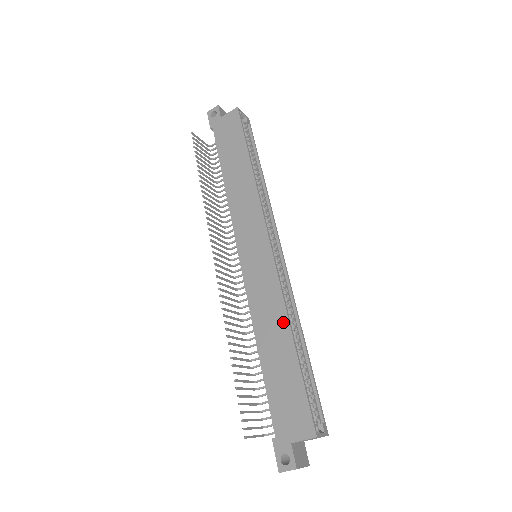
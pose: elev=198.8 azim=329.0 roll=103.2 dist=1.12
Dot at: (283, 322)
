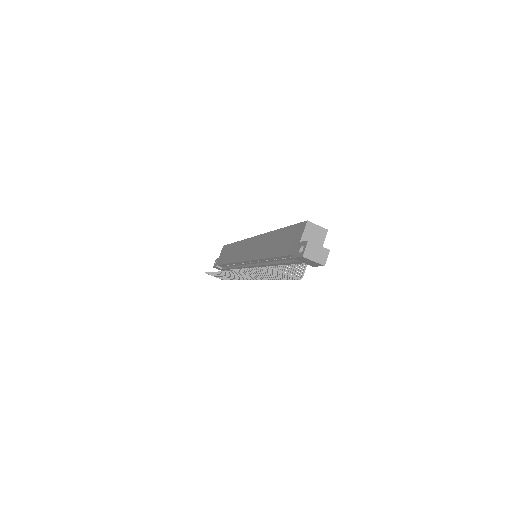
Dot at: (272, 235)
